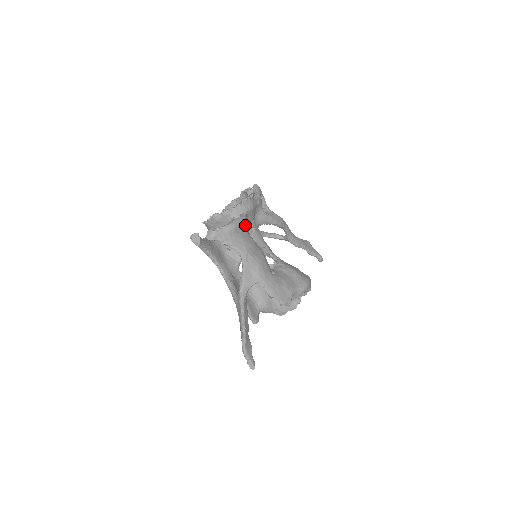
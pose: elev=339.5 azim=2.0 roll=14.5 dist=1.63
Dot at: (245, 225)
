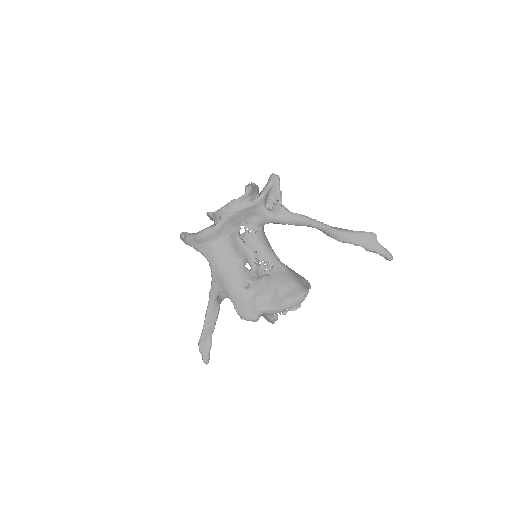
Dot at: (223, 232)
